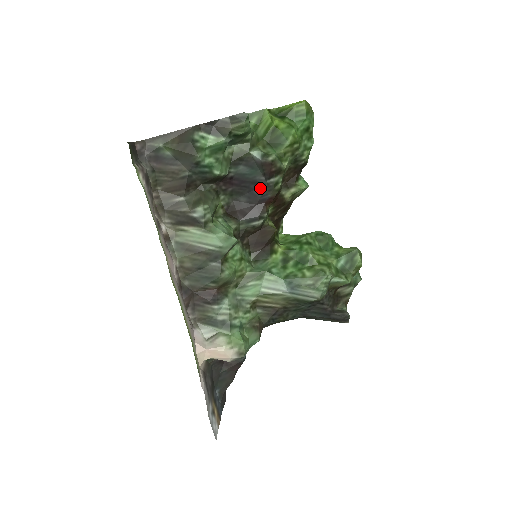
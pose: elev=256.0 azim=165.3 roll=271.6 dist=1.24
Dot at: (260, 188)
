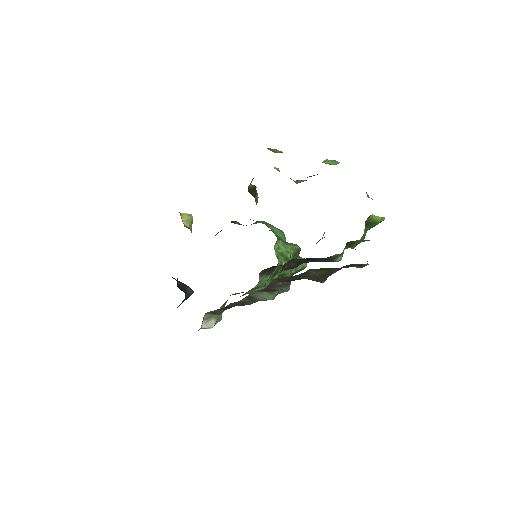
Dot at: (314, 261)
